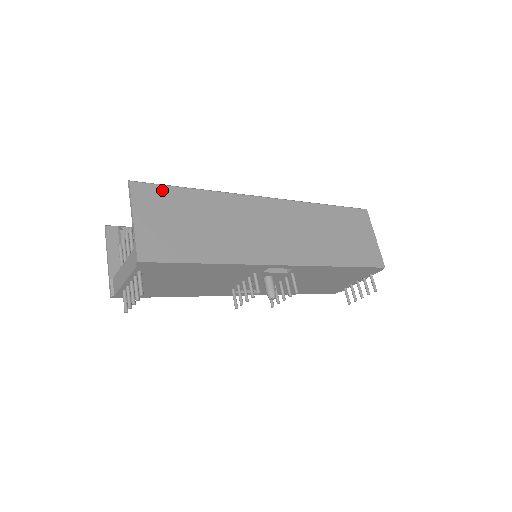
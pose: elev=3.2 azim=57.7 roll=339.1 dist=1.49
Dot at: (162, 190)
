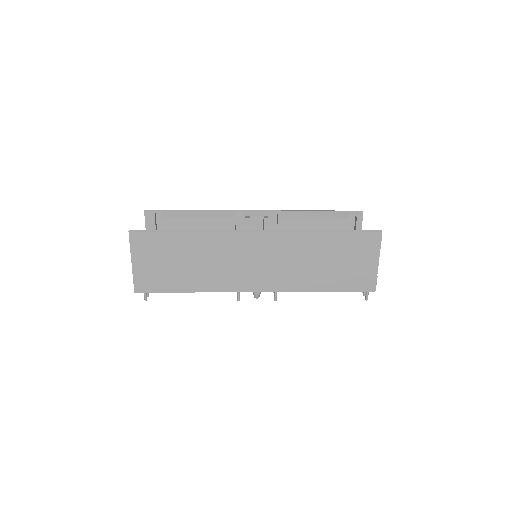
Dot at: (155, 236)
